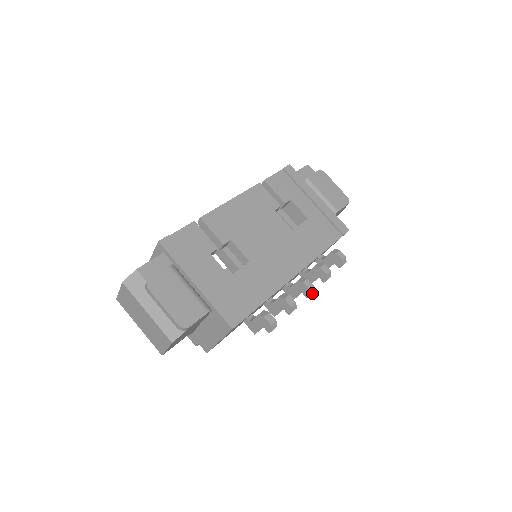
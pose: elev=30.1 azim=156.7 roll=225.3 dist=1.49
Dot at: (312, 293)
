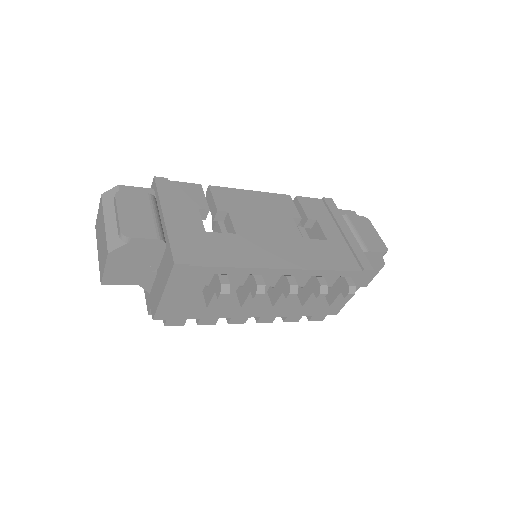
Dot at: (293, 293)
